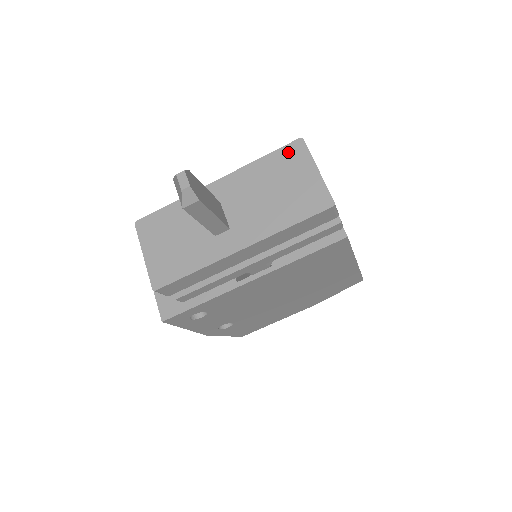
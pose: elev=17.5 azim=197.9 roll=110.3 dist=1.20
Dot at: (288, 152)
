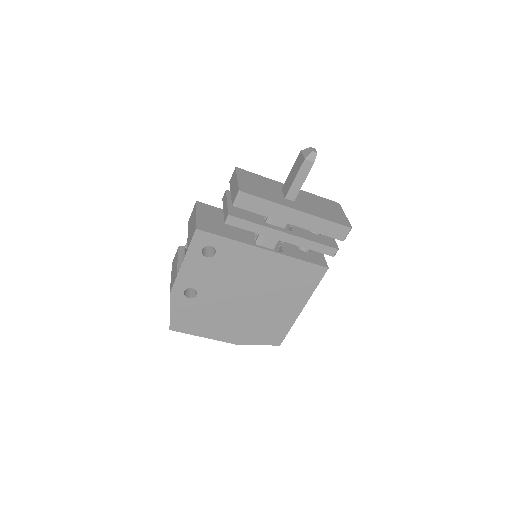
Dot at: (331, 202)
